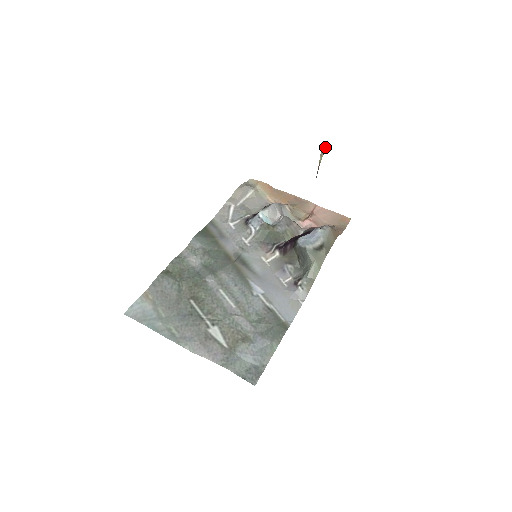
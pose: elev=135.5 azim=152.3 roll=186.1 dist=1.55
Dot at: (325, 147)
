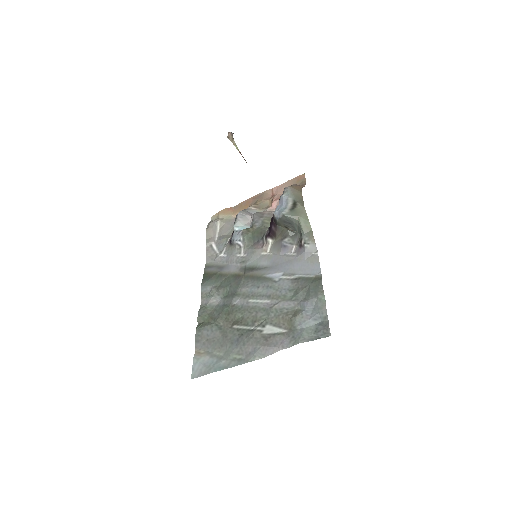
Dot at: (230, 135)
